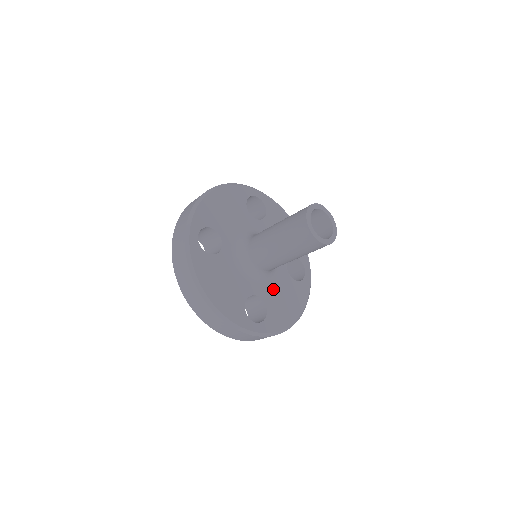
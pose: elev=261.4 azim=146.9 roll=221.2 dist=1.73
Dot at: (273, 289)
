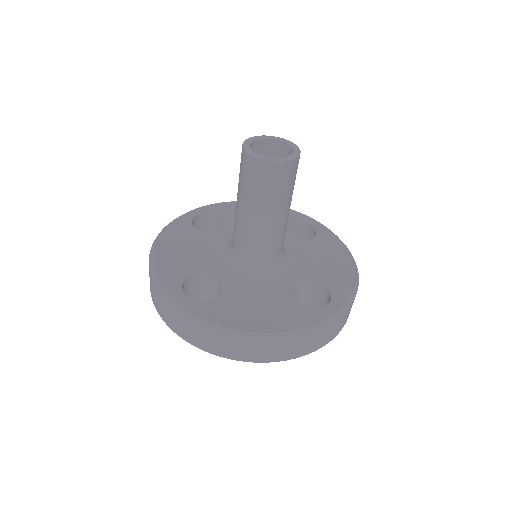
Dot at: (249, 288)
